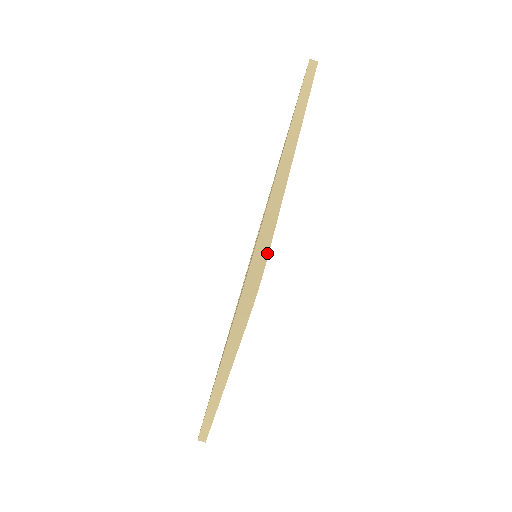
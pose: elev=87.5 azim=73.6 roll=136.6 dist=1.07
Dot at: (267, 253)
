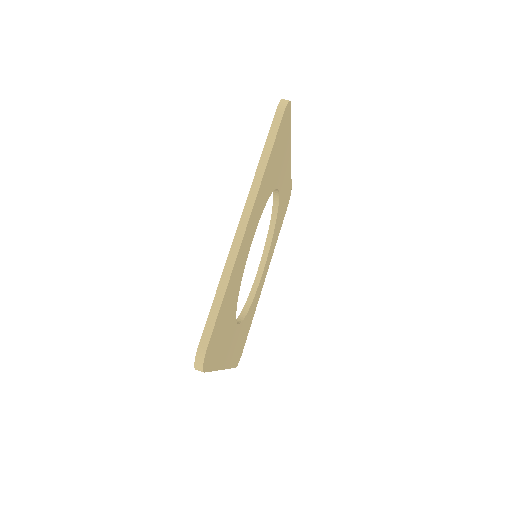
Dot at: (206, 347)
